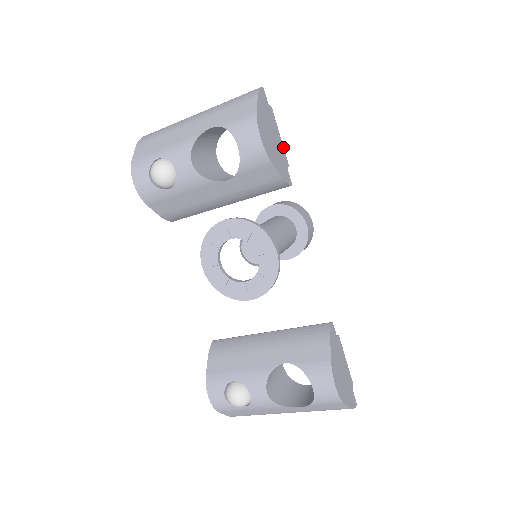
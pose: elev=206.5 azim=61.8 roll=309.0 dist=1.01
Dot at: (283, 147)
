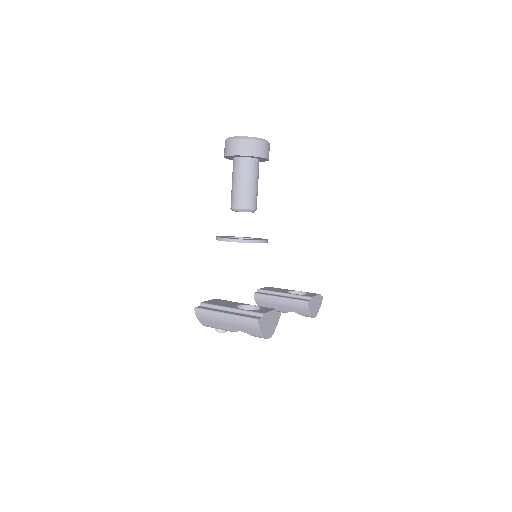
Dot at: (273, 311)
